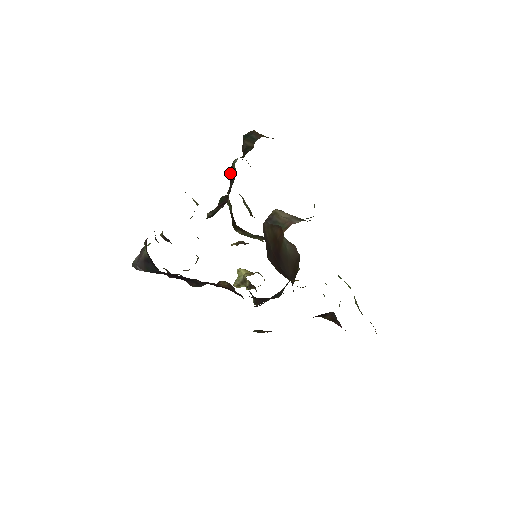
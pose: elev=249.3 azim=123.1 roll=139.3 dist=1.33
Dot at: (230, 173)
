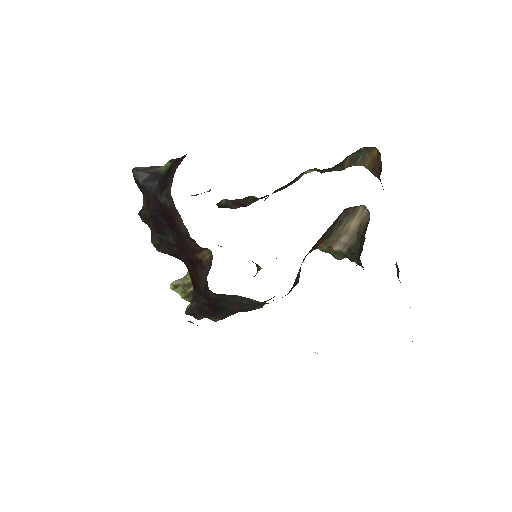
Dot at: occluded
